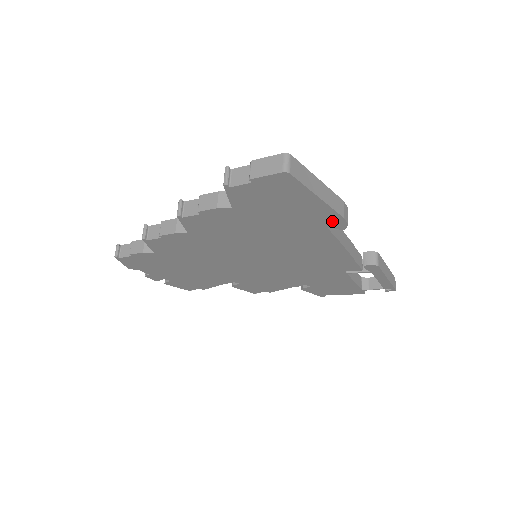
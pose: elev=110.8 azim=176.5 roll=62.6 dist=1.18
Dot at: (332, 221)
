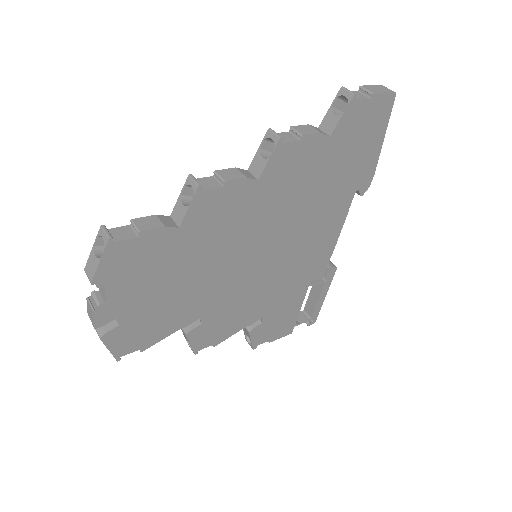
Dot at: (365, 179)
